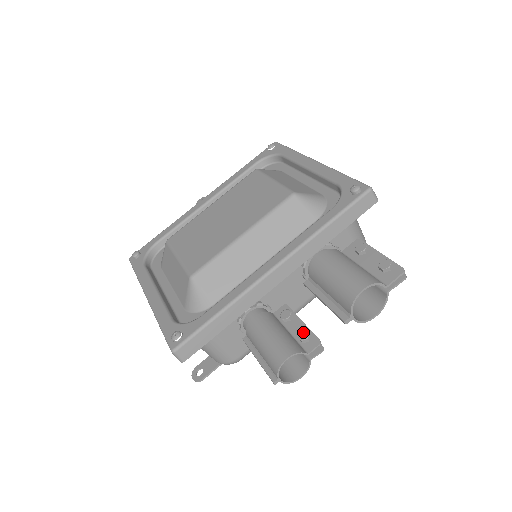
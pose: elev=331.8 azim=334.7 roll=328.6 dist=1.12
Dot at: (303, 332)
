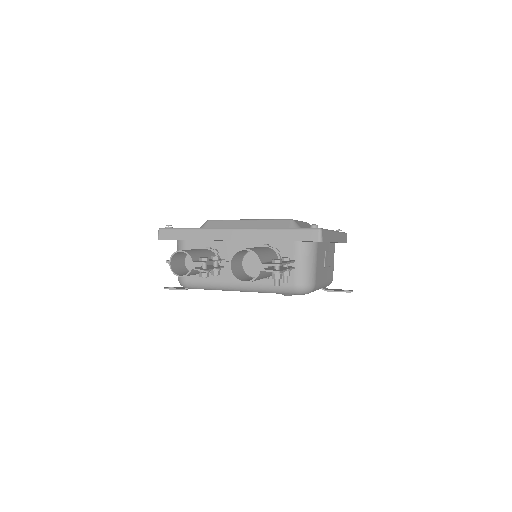
Dot at: (206, 257)
